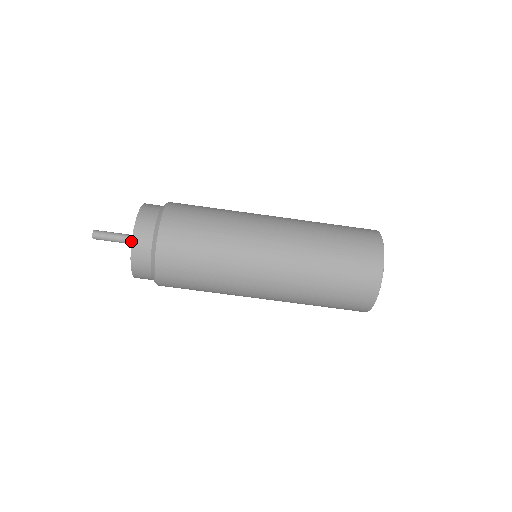
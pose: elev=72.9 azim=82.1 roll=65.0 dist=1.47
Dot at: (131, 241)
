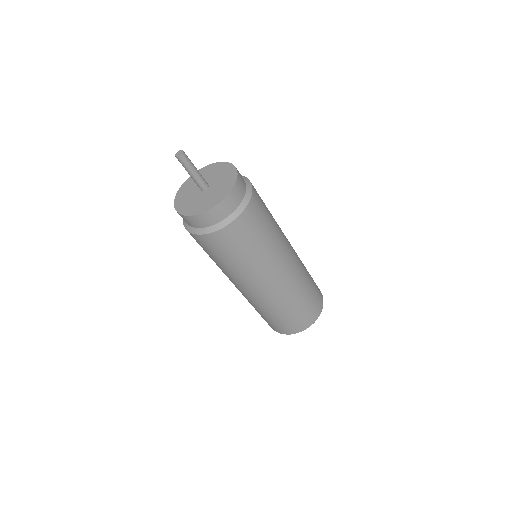
Dot at: (198, 185)
